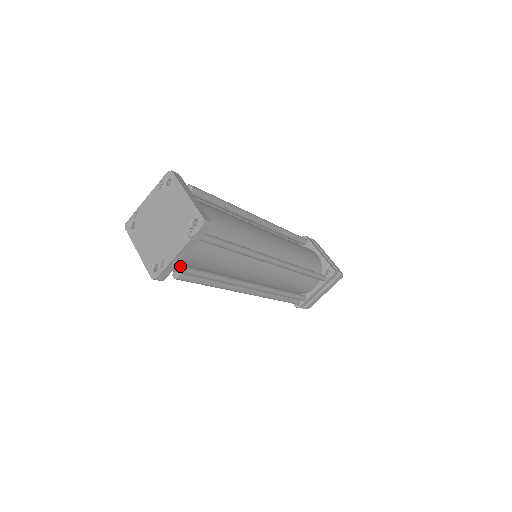
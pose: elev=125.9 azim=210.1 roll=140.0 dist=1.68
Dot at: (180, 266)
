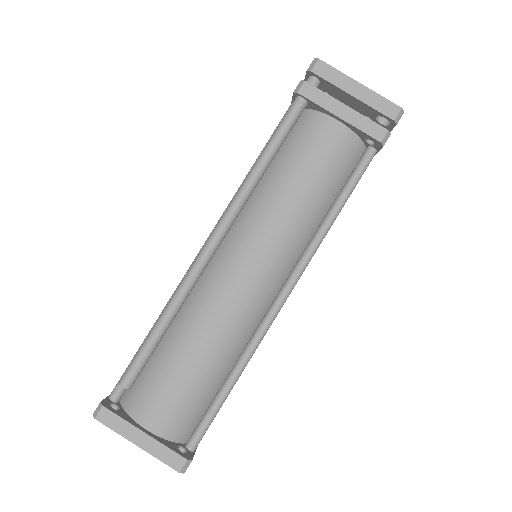
Dot at: occluded
